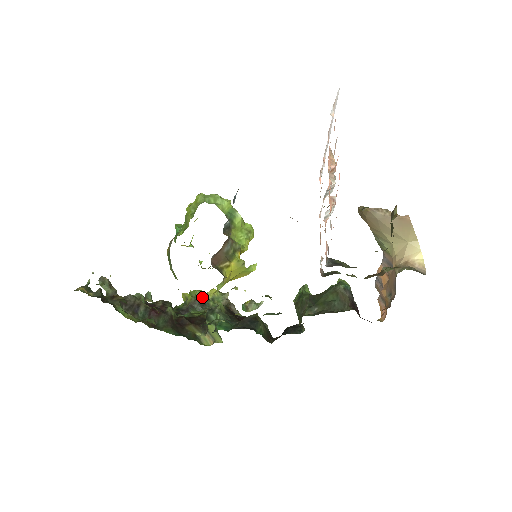
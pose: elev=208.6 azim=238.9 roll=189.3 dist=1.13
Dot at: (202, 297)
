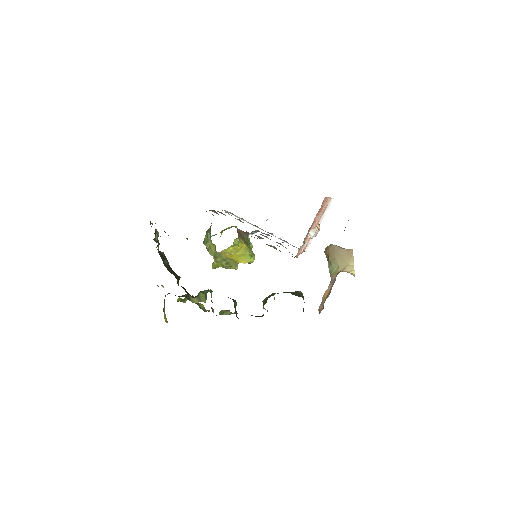
Dot at: occluded
